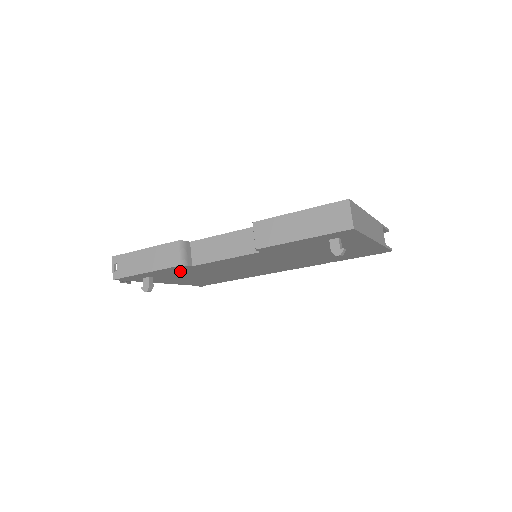
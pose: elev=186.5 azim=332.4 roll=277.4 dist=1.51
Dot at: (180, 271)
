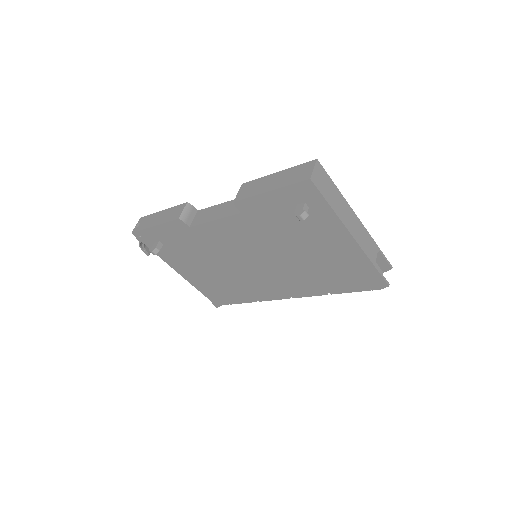
Dot at: (183, 239)
